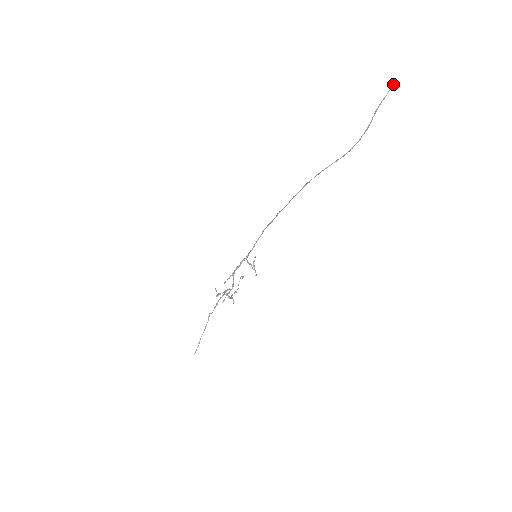
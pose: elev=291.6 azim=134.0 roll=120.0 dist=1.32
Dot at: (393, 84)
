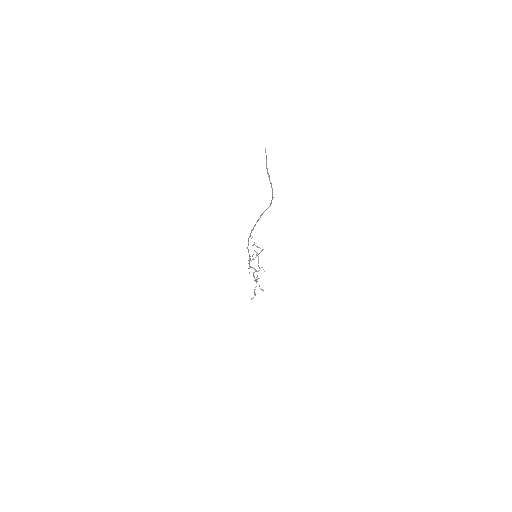
Dot at: (265, 149)
